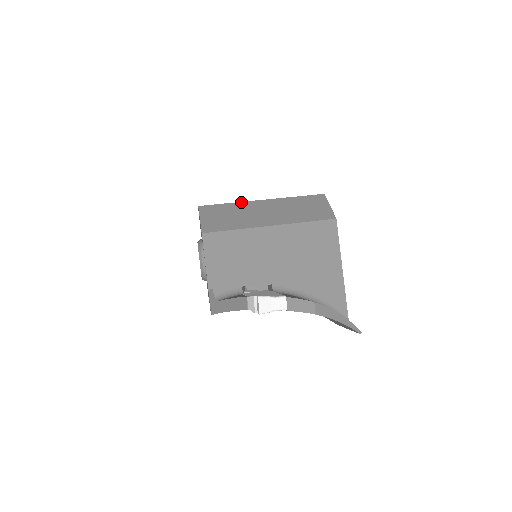
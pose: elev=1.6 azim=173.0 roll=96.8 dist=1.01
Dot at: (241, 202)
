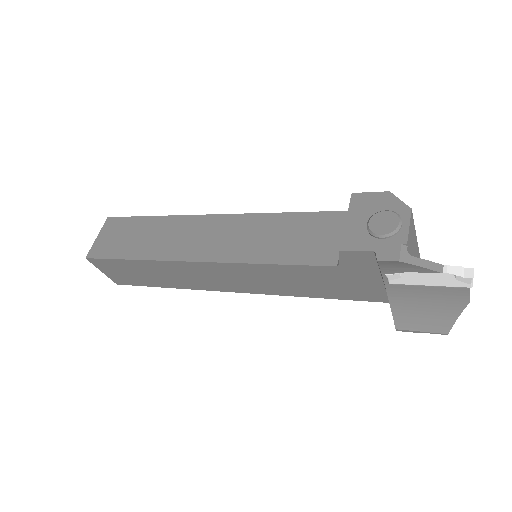
Dot at: occluded
